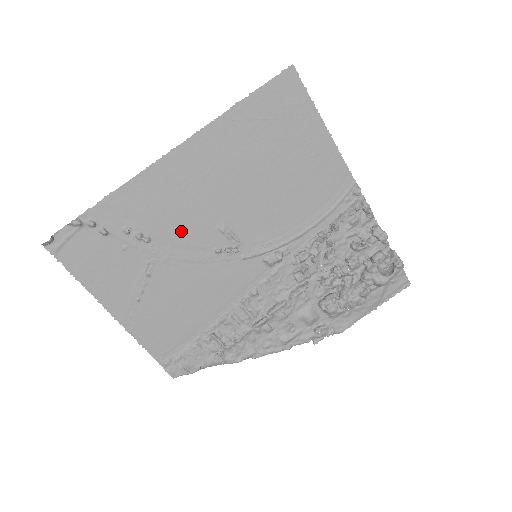
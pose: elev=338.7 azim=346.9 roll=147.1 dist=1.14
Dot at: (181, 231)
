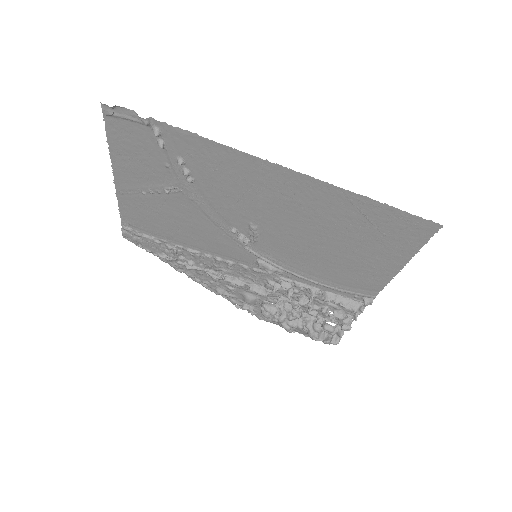
Dot at: (222, 200)
